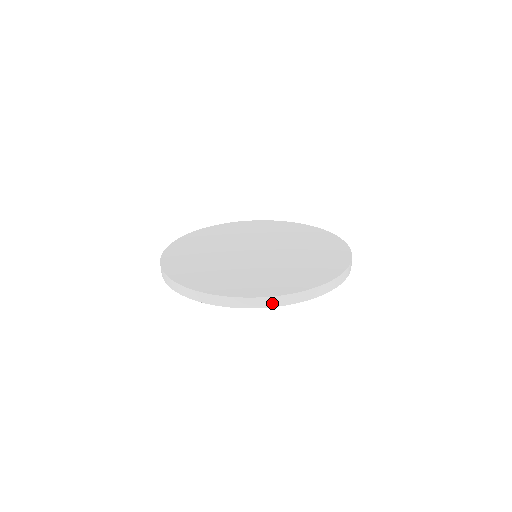
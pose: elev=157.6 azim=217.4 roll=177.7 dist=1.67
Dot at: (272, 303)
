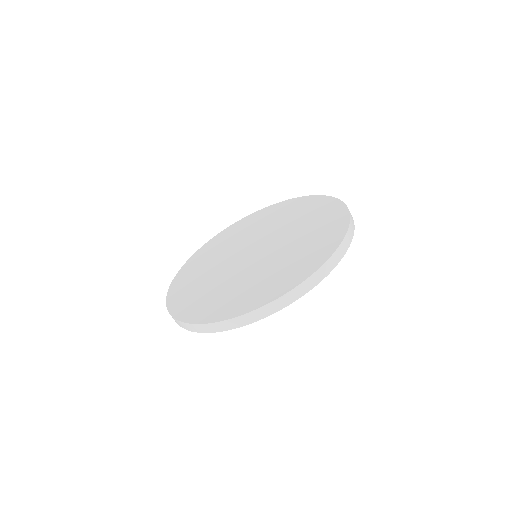
Dot at: (224, 327)
